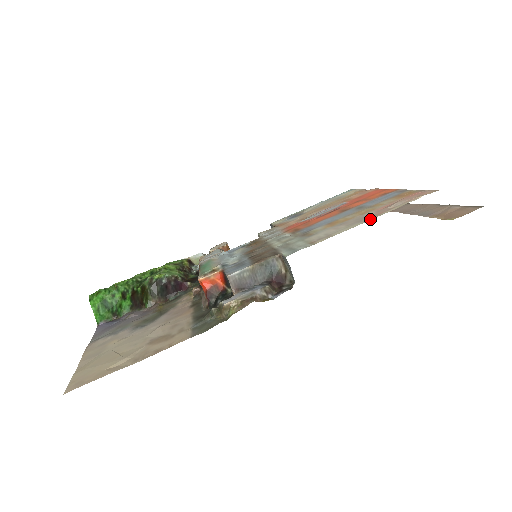
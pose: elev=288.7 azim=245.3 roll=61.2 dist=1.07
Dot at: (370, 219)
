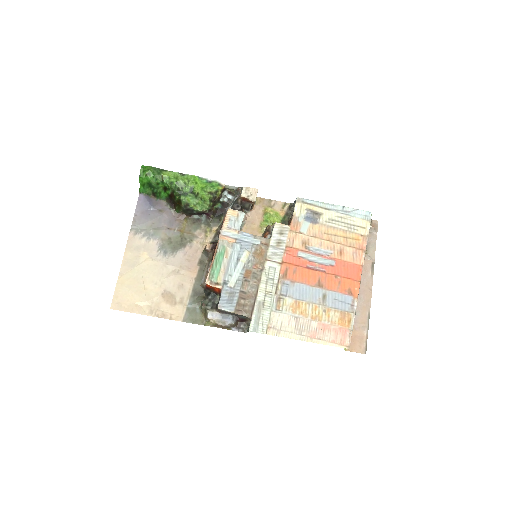
Dot at: (304, 340)
